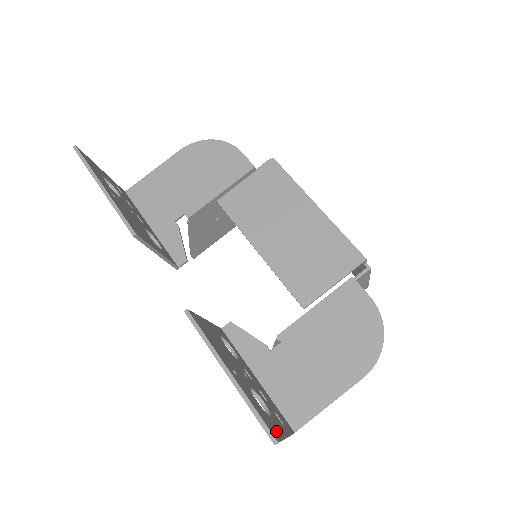
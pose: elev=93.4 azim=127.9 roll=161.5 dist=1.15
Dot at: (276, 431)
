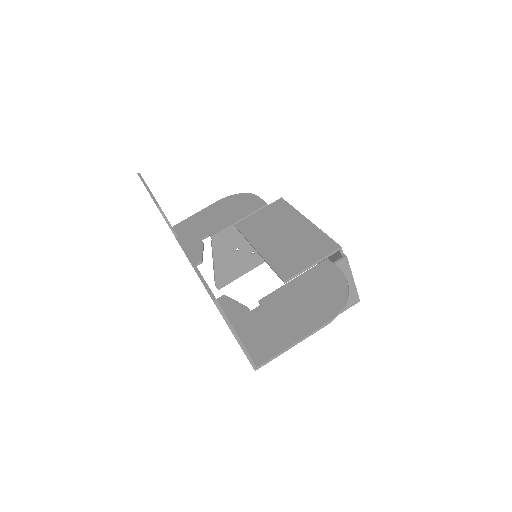
Dot at: occluded
